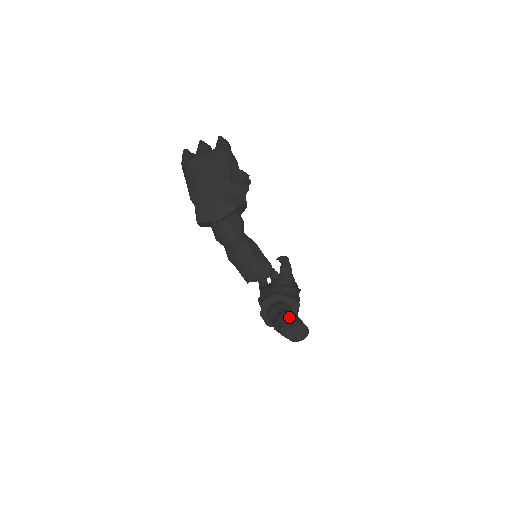
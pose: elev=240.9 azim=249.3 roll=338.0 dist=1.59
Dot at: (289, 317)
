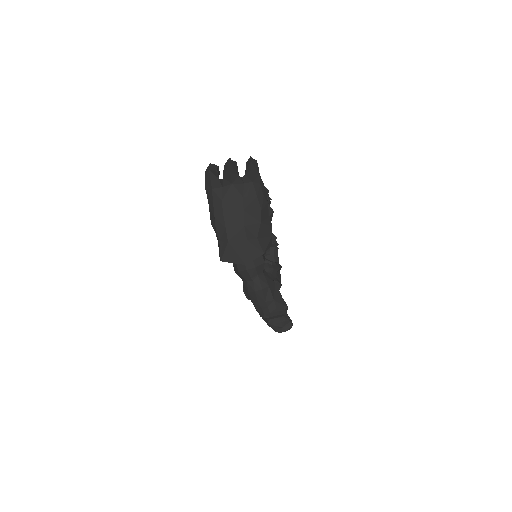
Dot at: occluded
